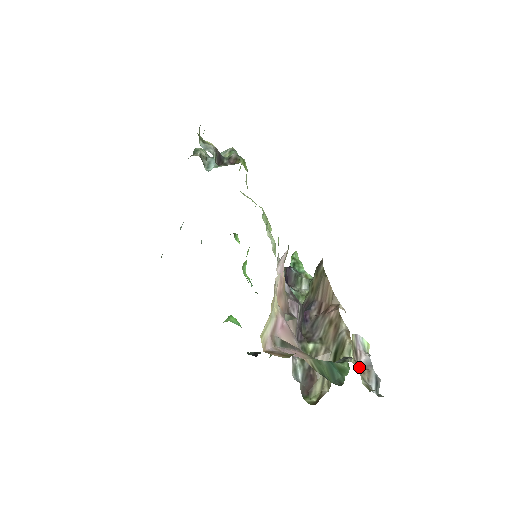
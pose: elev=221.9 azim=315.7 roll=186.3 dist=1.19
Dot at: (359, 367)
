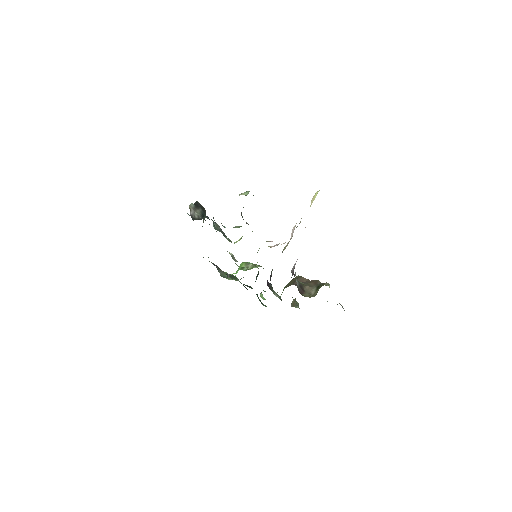
Dot at: occluded
